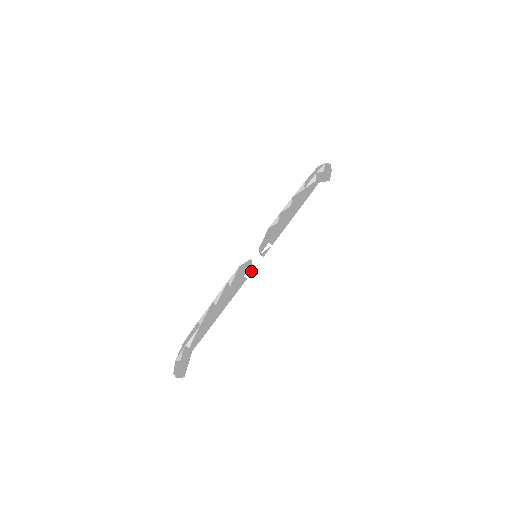
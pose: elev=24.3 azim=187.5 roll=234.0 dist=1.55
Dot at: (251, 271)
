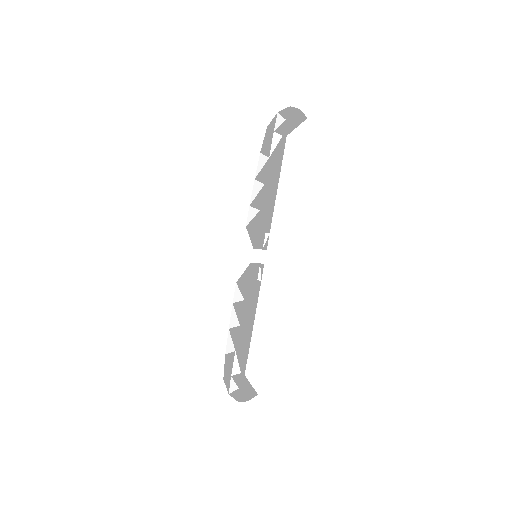
Dot at: (261, 271)
